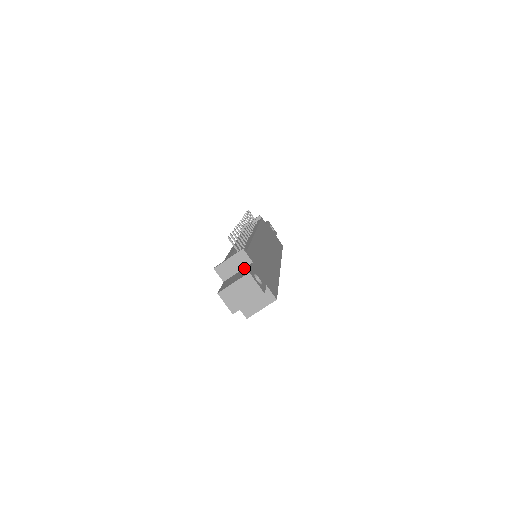
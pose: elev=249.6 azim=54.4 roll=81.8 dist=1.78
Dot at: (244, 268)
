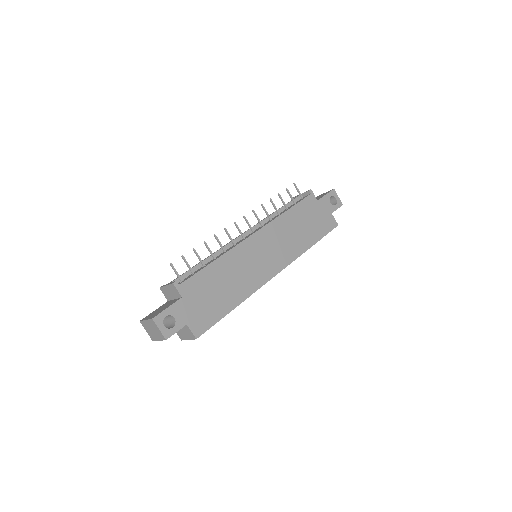
Dot at: (175, 300)
